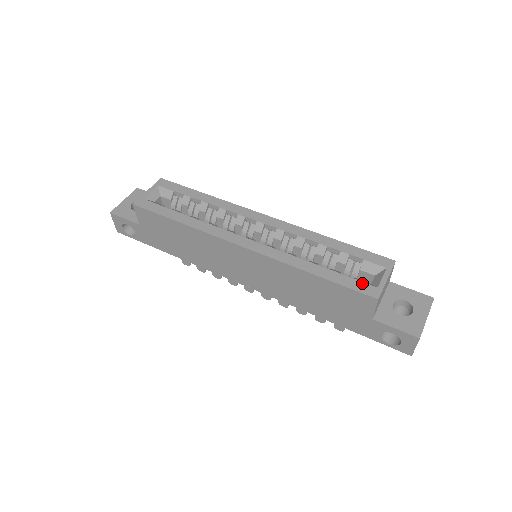
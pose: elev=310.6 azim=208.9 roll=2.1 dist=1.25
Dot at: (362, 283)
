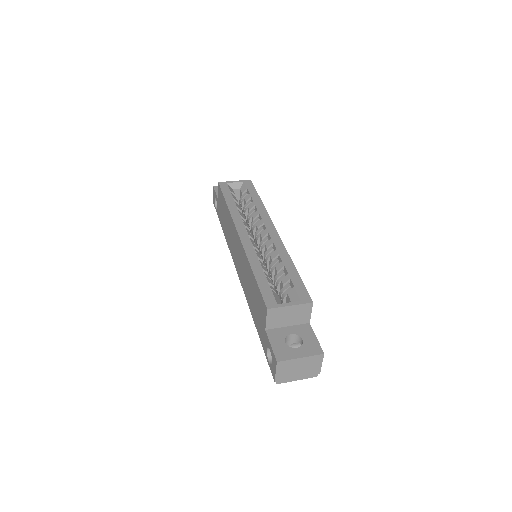
Dot at: (272, 295)
